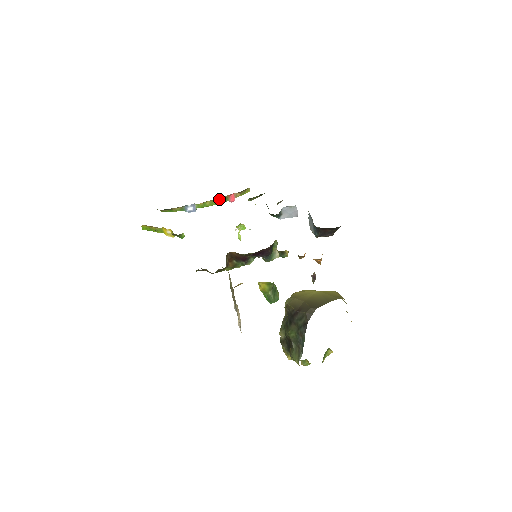
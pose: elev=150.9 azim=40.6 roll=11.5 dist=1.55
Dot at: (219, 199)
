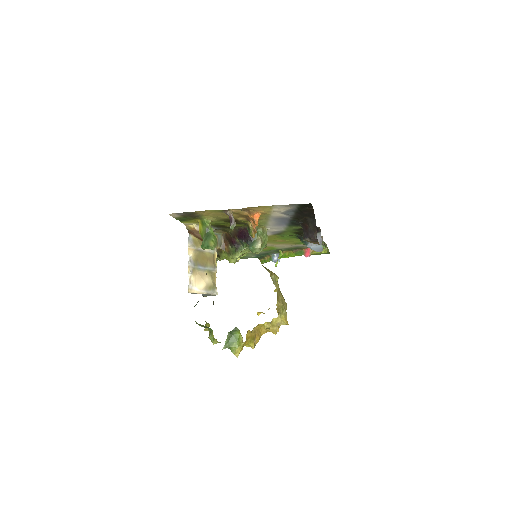
Dot at: (295, 250)
